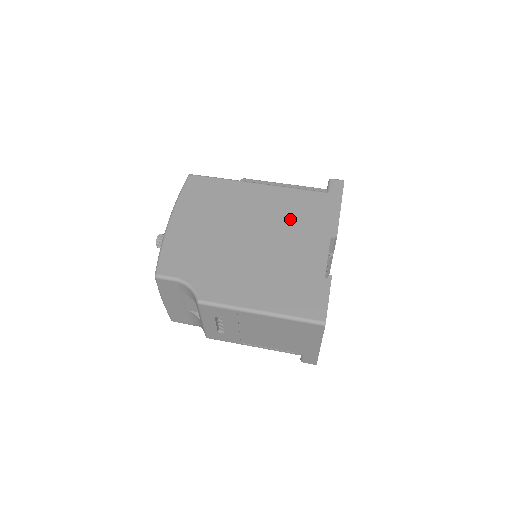
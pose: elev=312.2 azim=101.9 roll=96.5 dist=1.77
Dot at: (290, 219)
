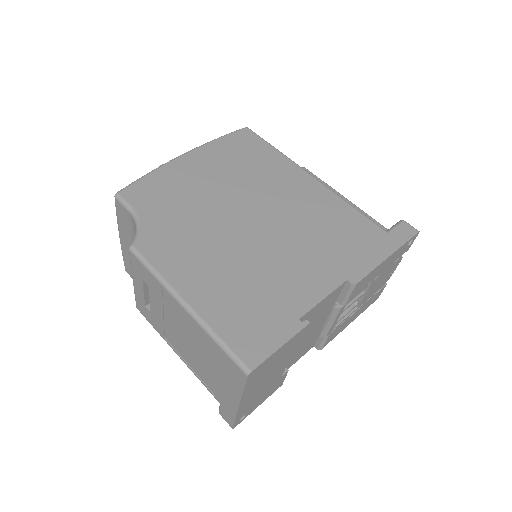
Dot at: (315, 231)
